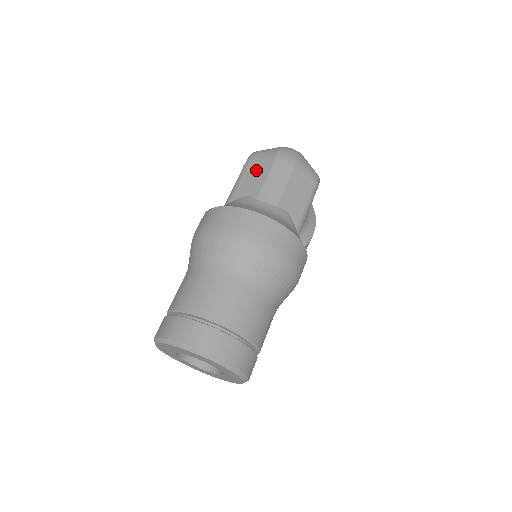
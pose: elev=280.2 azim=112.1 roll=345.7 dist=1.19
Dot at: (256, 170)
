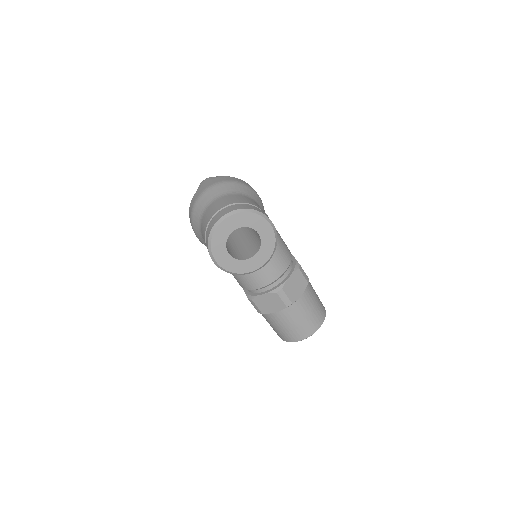
Dot at: occluded
